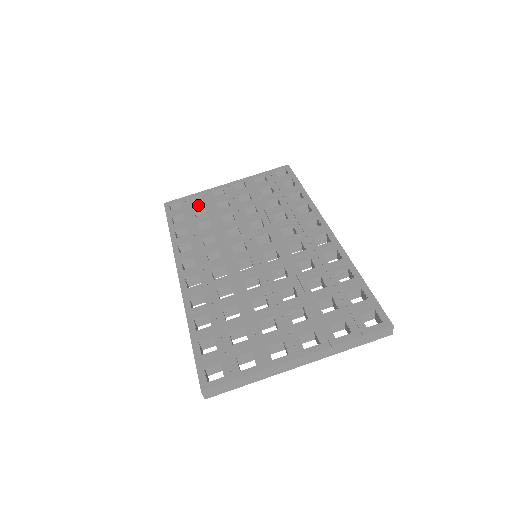
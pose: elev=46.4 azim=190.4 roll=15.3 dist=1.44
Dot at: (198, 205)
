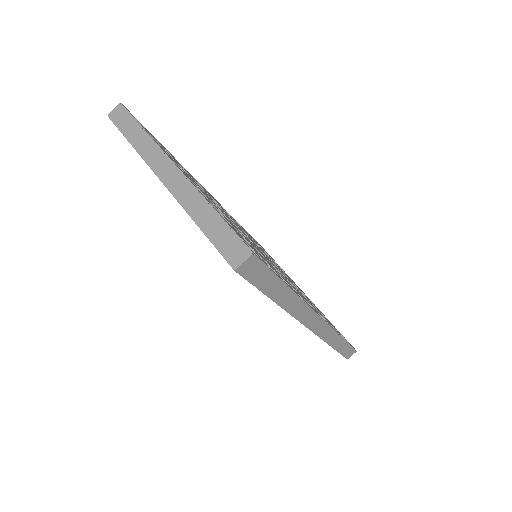
Dot at: occluded
